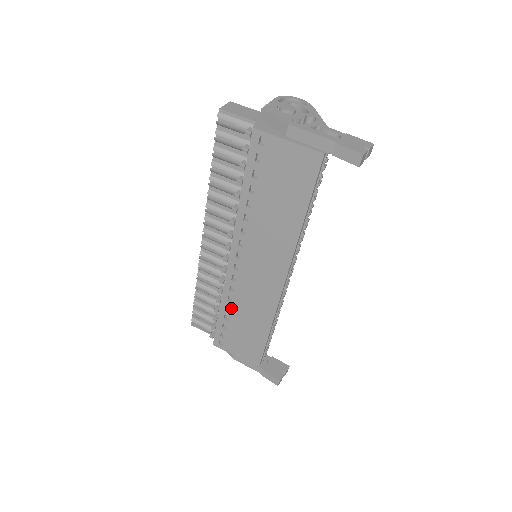
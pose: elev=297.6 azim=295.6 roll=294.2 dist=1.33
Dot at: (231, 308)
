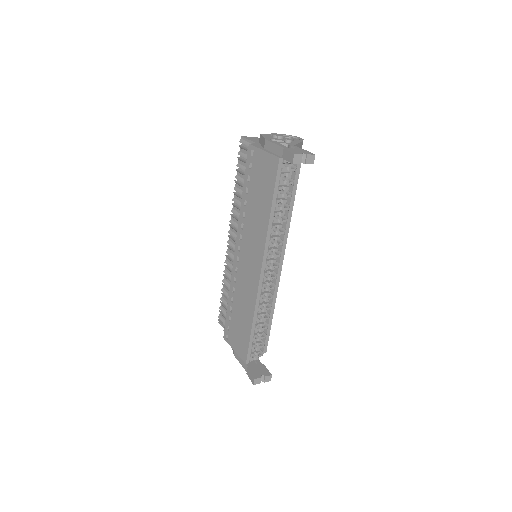
Dot at: (234, 299)
